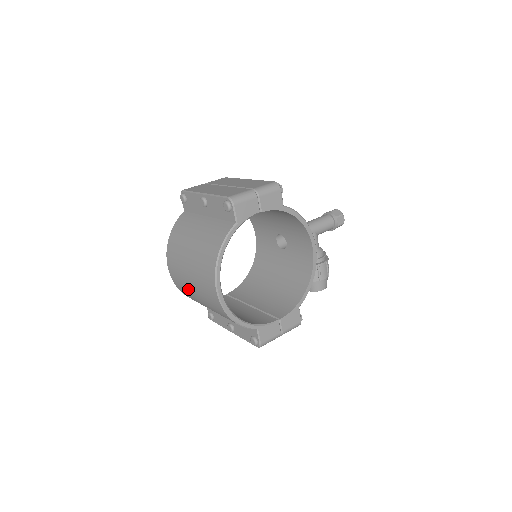
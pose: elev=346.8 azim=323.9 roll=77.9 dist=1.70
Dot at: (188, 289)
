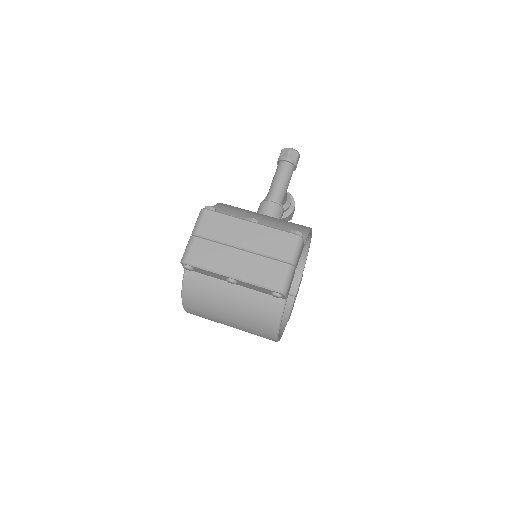
Dot at: occluded
